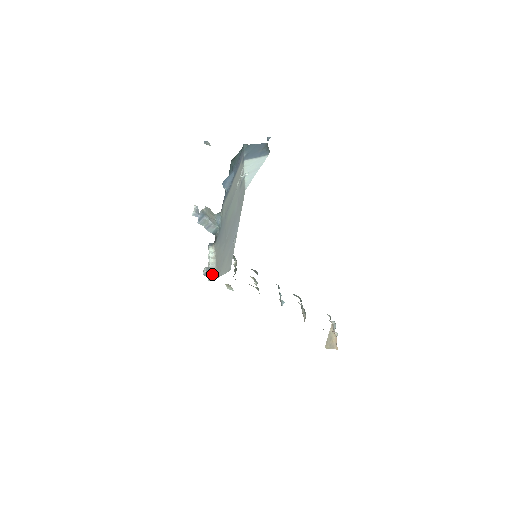
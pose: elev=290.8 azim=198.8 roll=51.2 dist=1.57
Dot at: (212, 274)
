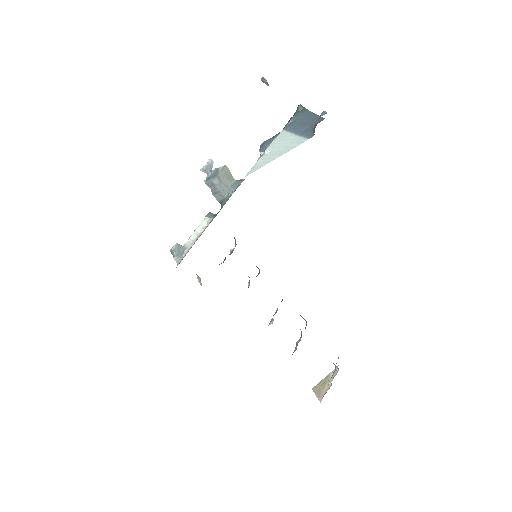
Dot at: (179, 256)
